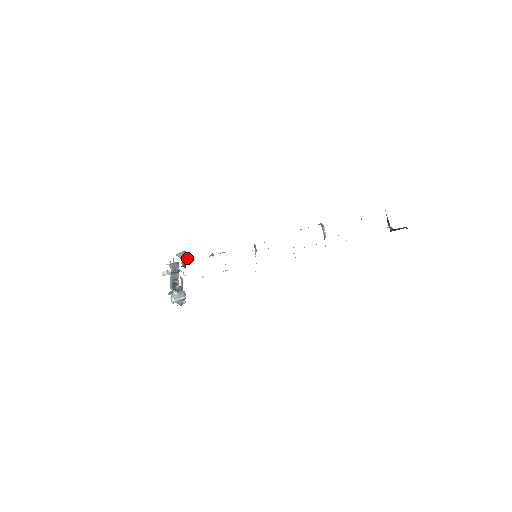
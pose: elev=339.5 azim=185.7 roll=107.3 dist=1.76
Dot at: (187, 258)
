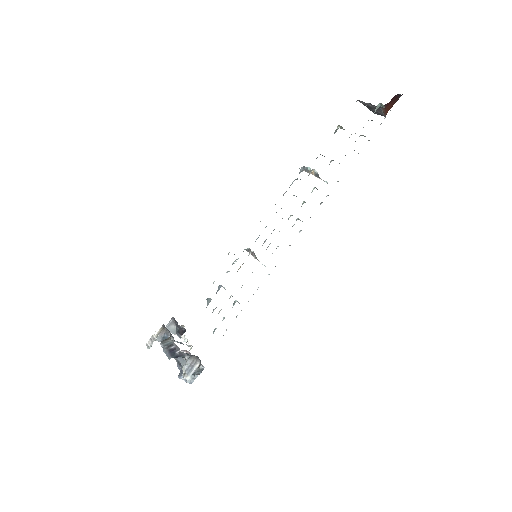
Dot at: occluded
